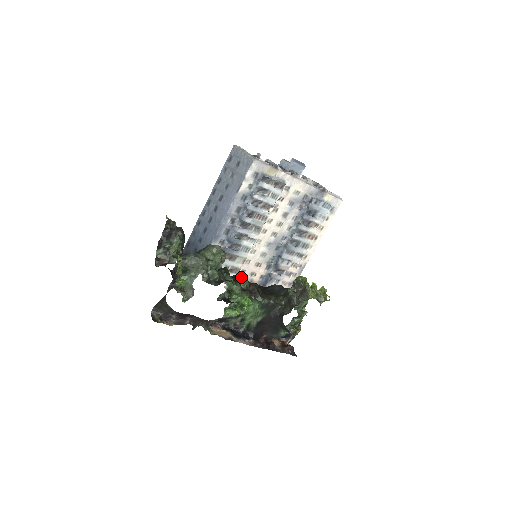
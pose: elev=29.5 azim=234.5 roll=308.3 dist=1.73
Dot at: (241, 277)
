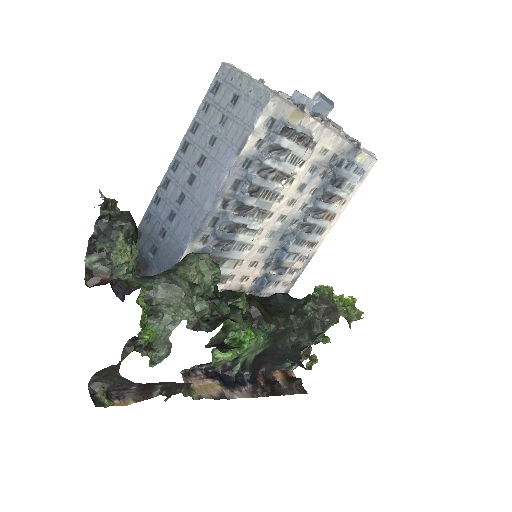
Dot at: (238, 297)
